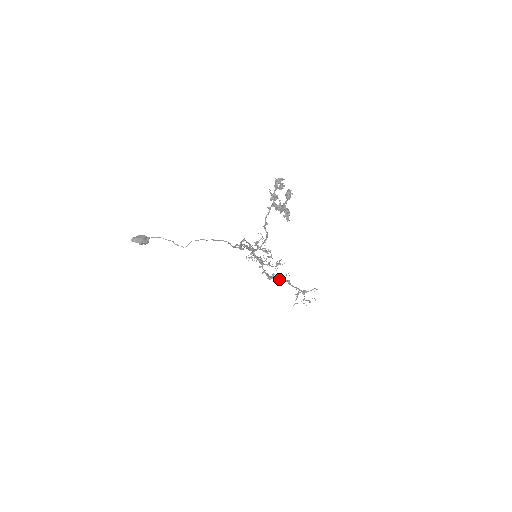
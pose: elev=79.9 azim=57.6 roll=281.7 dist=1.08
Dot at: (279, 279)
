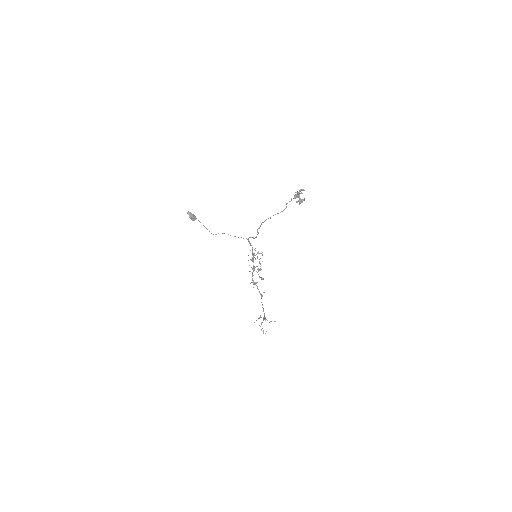
Dot at: occluded
